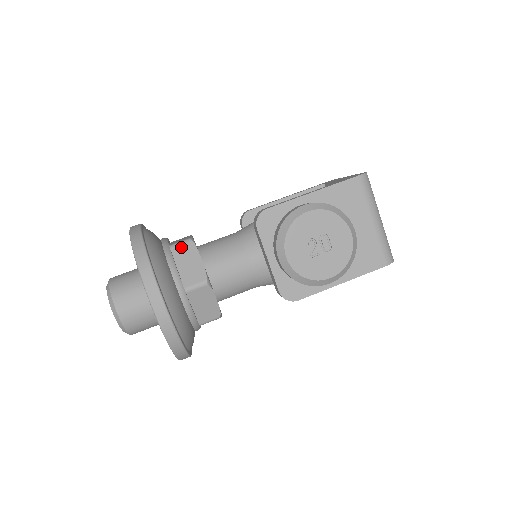
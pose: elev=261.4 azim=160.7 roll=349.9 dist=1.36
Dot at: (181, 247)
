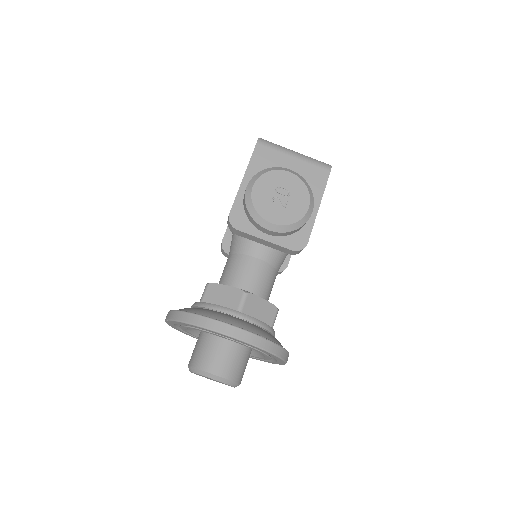
Dot at: (207, 294)
